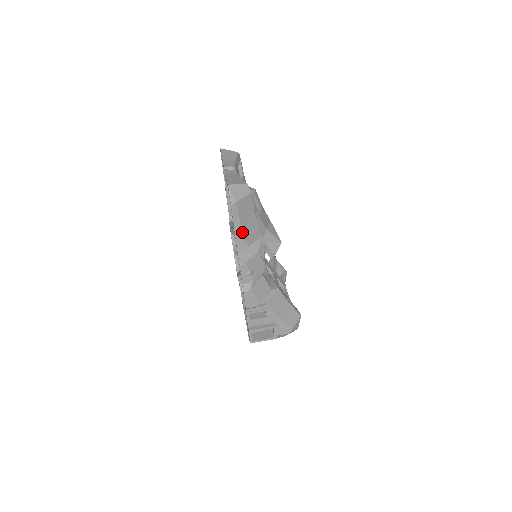
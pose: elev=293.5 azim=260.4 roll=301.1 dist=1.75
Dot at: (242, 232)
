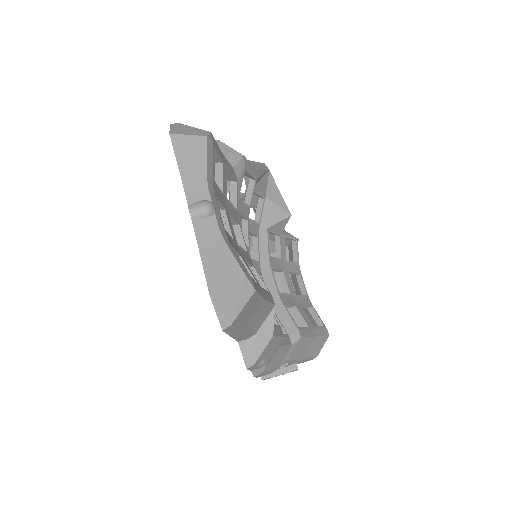
Dot at: (244, 332)
